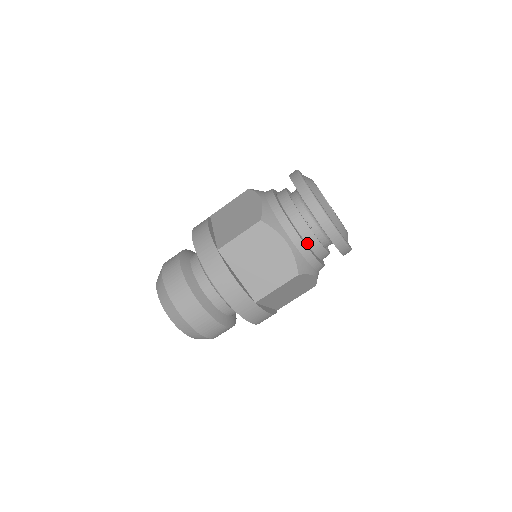
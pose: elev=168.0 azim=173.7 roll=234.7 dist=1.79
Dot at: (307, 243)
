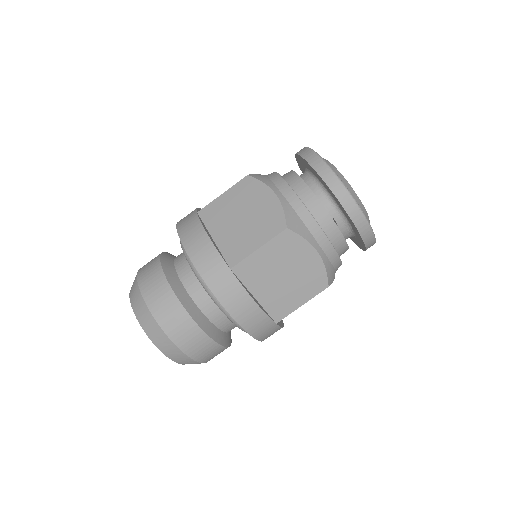
Dot at: (334, 246)
